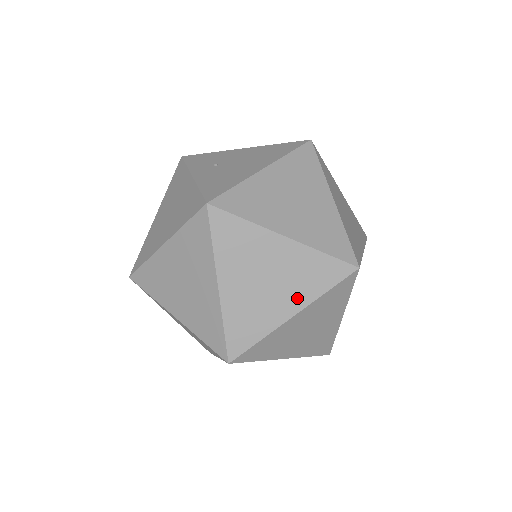
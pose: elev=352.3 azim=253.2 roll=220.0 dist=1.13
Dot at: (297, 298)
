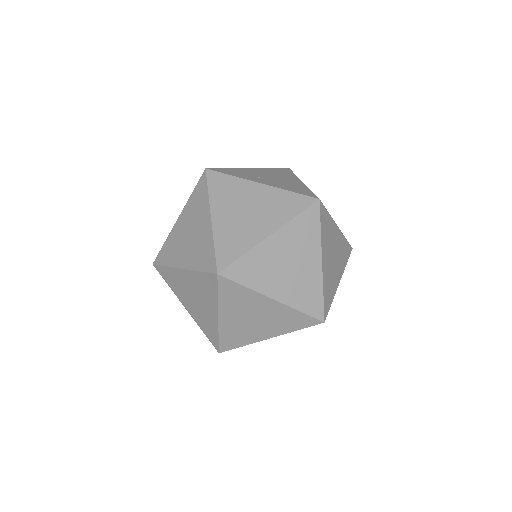
Dot at: (340, 269)
